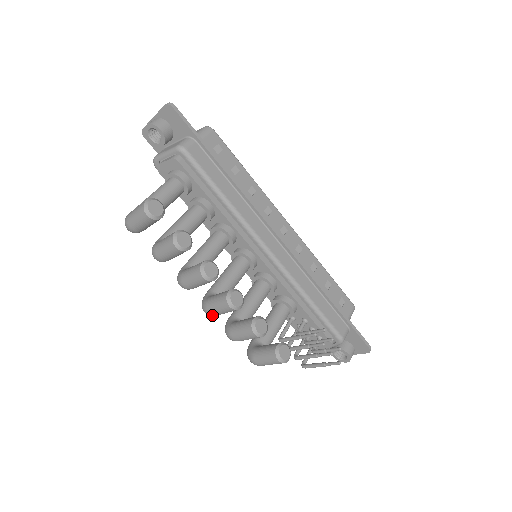
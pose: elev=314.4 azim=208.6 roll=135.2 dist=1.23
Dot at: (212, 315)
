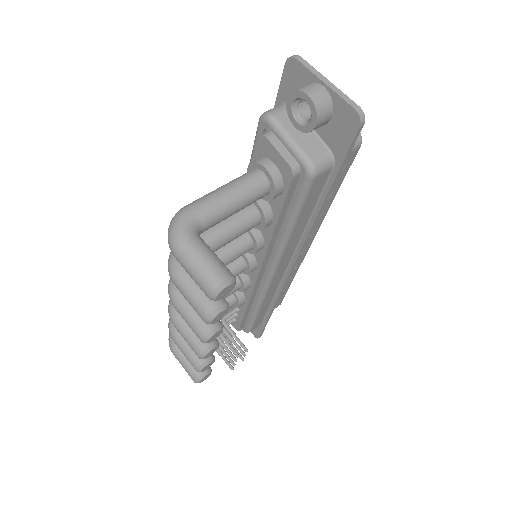
Dot at: (174, 324)
